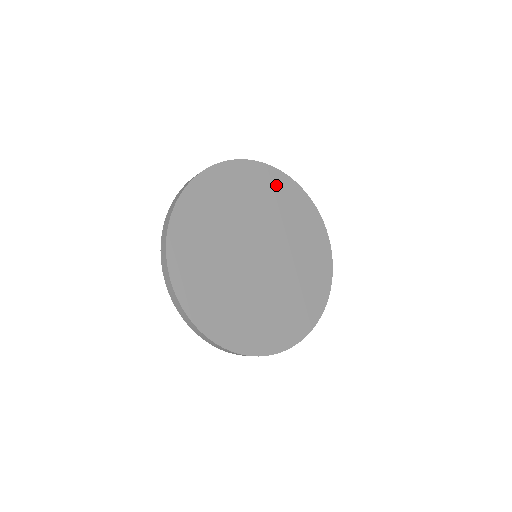
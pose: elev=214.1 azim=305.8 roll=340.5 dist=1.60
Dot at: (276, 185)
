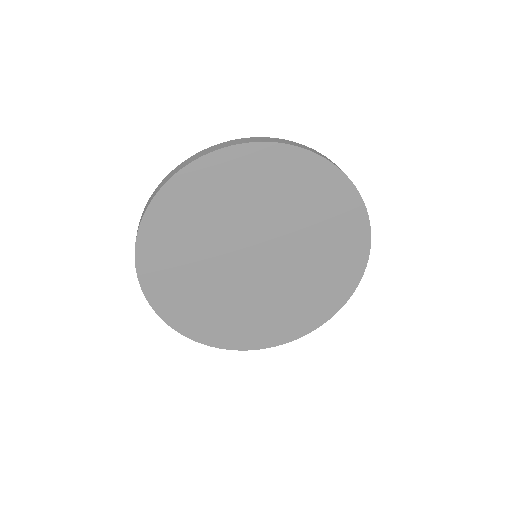
Dot at: (287, 169)
